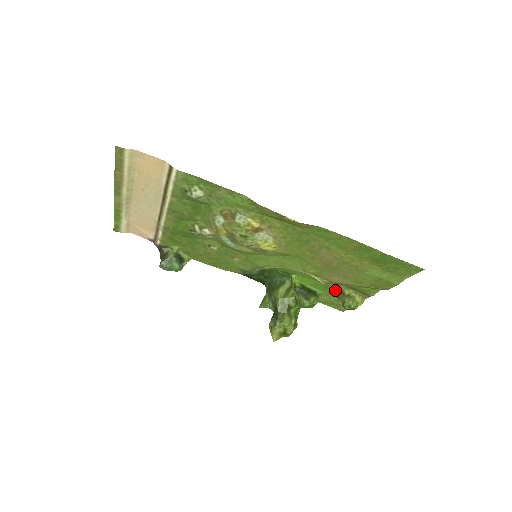
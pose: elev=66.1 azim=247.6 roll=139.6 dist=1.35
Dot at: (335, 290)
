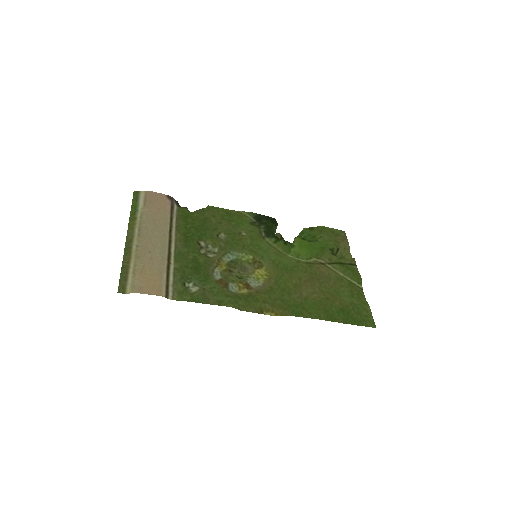
Dot at: (330, 251)
